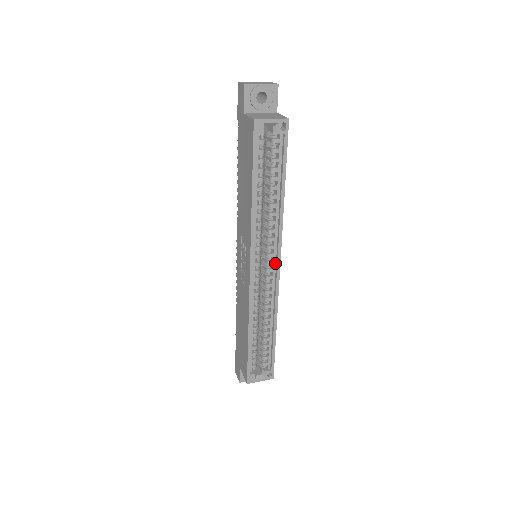
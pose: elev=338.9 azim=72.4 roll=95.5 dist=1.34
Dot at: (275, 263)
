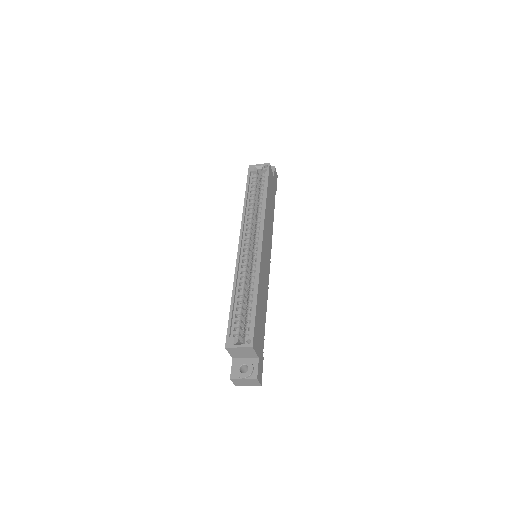
Dot at: (260, 241)
